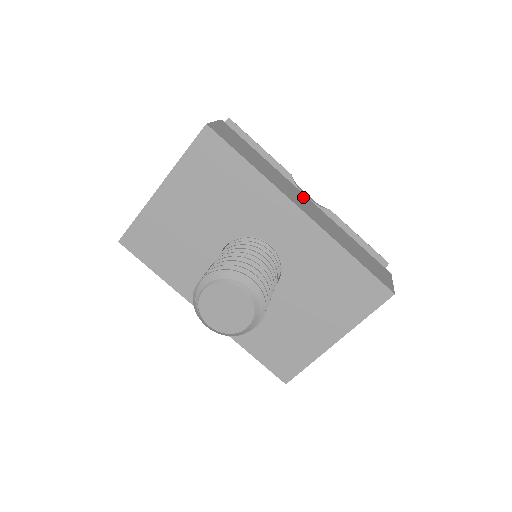
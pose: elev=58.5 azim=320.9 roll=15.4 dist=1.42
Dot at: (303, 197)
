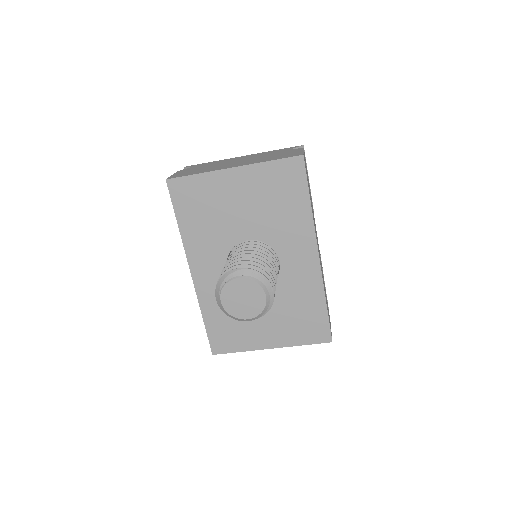
Dot at: occluded
